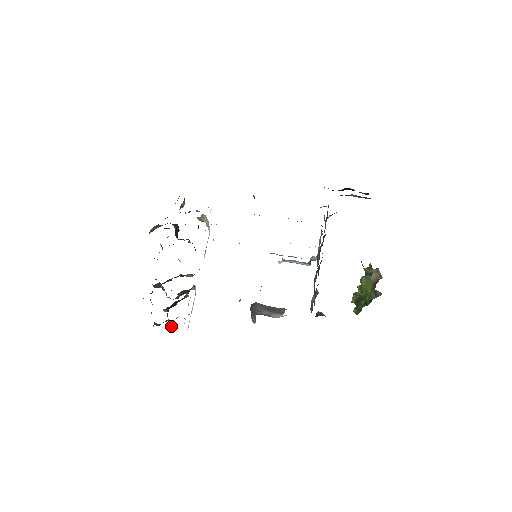
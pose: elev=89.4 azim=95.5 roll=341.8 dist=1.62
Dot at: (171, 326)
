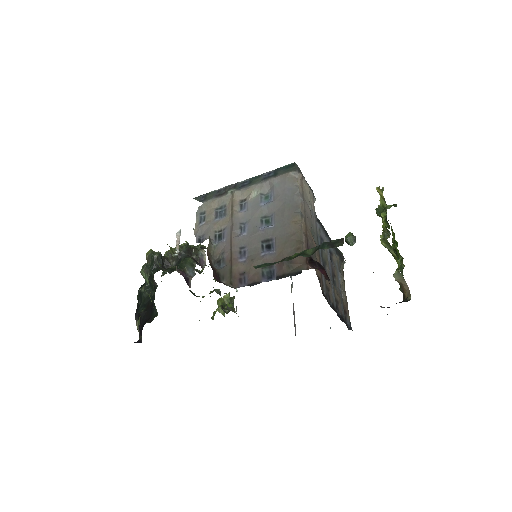
Dot at: occluded
